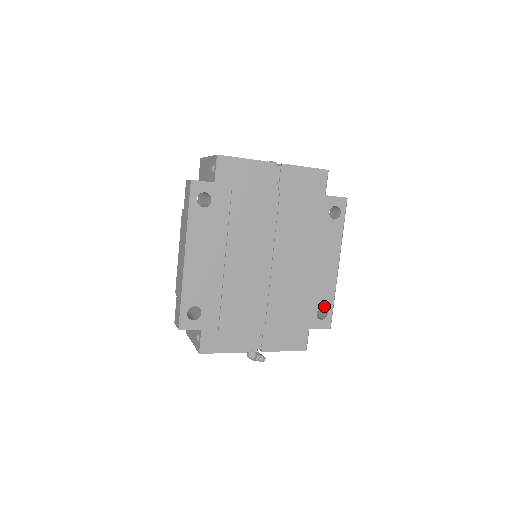
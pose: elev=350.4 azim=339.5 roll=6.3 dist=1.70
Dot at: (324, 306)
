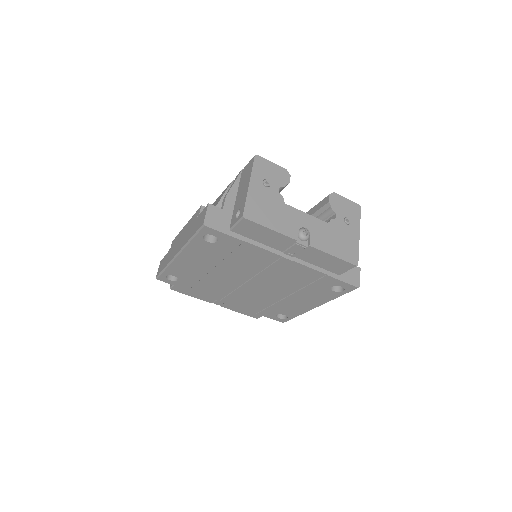
Dot at: (286, 315)
